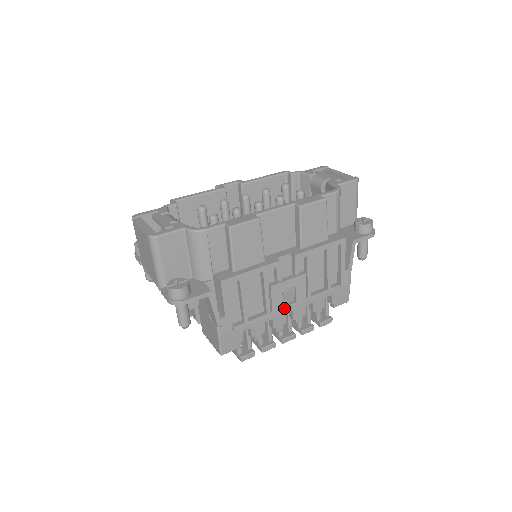
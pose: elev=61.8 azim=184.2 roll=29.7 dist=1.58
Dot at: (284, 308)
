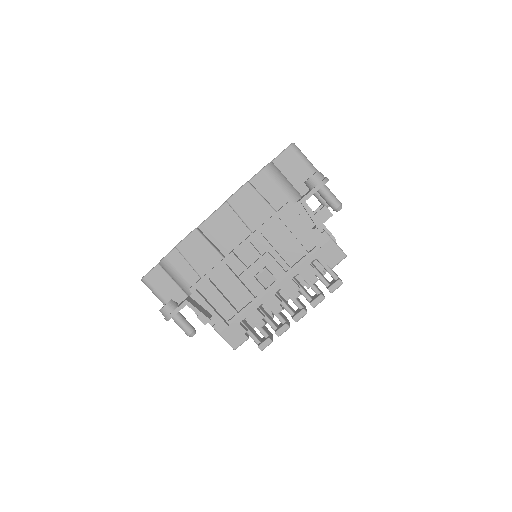
Dot at: (268, 290)
